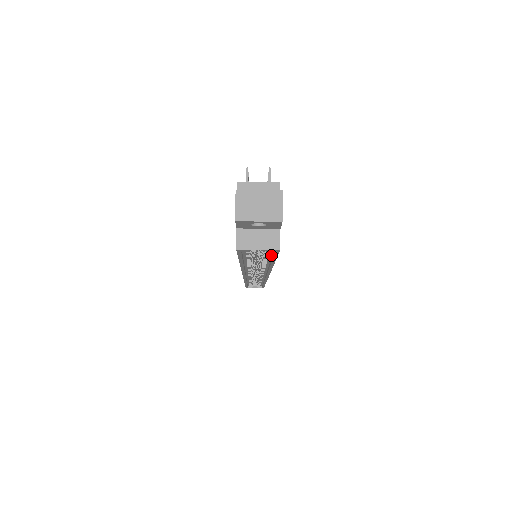
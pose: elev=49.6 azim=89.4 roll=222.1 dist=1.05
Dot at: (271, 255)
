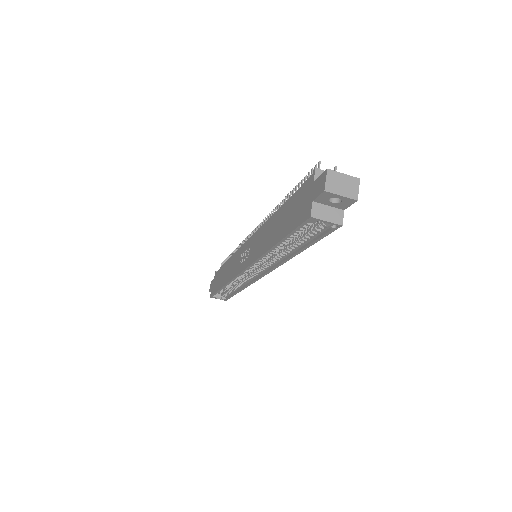
Dot at: (313, 238)
